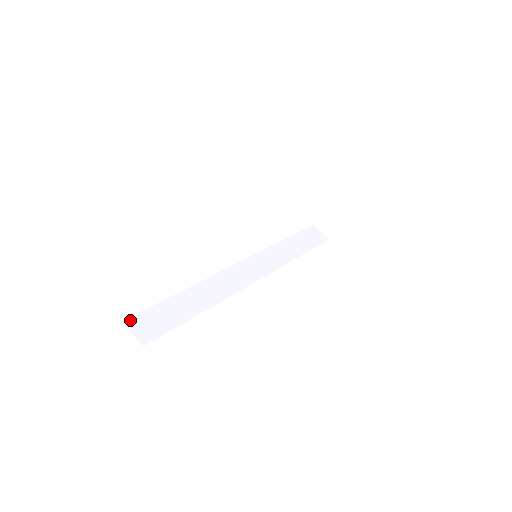
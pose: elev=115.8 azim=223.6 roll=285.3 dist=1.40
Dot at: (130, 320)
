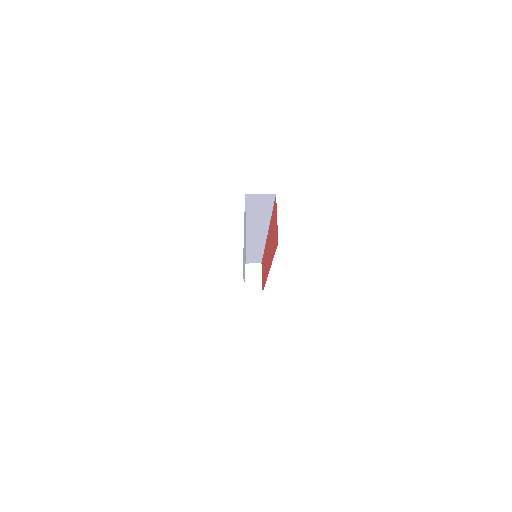
Dot at: occluded
